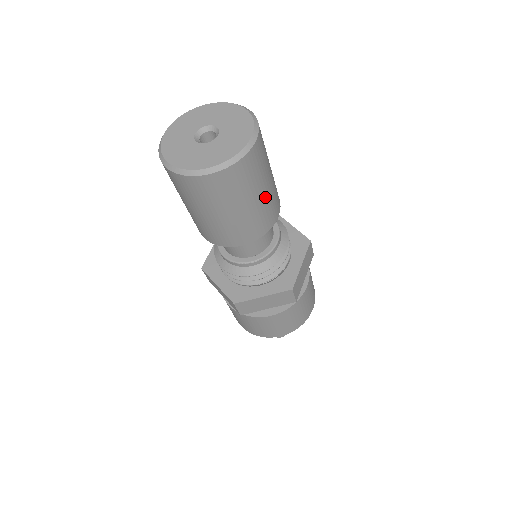
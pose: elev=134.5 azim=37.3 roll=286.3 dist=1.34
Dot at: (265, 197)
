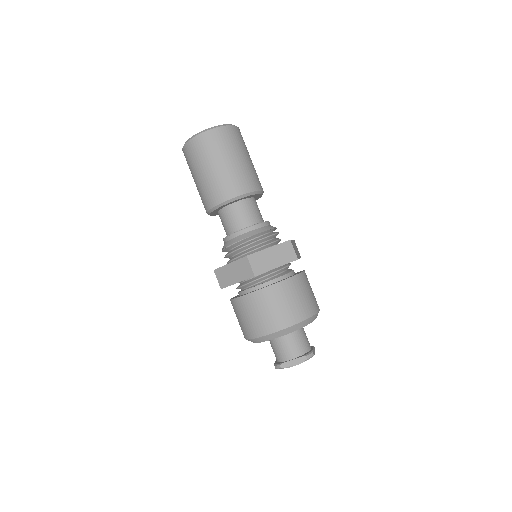
Dot at: (227, 168)
